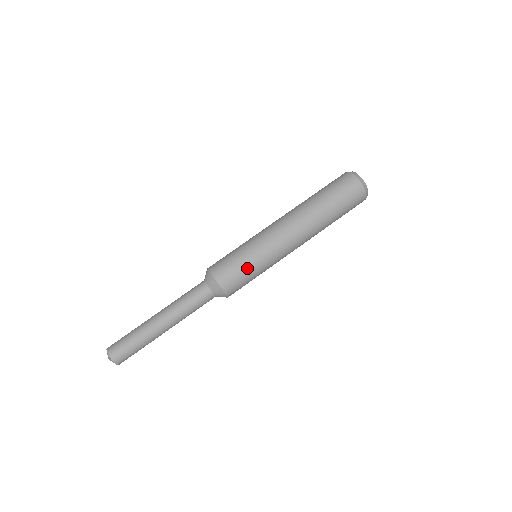
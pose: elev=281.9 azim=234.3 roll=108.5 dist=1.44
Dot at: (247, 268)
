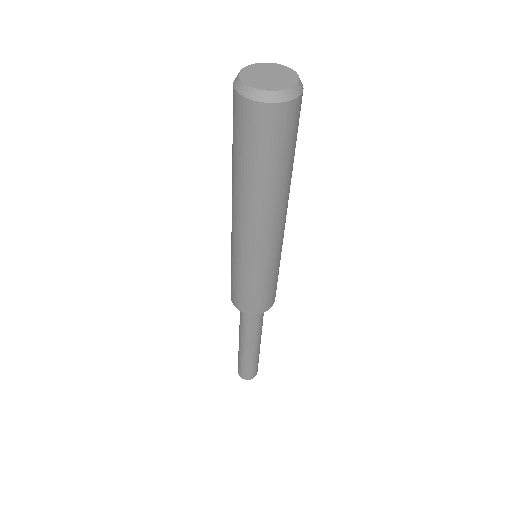
Dot at: (252, 289)
